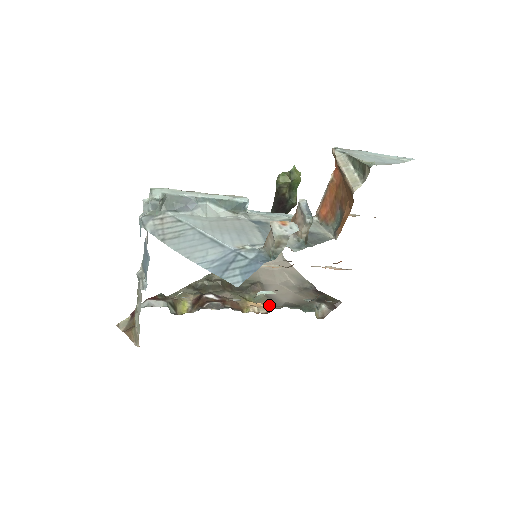
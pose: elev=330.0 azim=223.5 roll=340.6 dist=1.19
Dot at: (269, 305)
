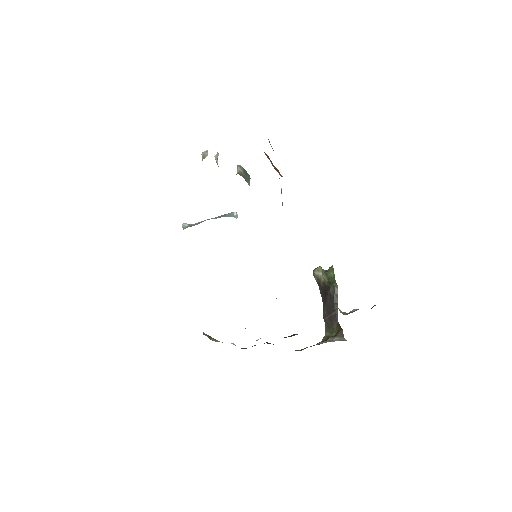
Dot at: occluded
